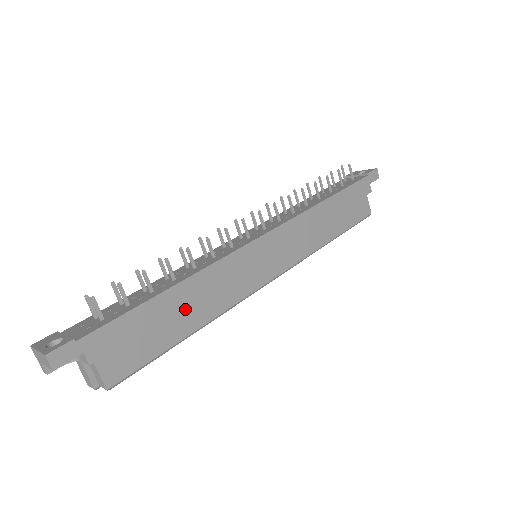
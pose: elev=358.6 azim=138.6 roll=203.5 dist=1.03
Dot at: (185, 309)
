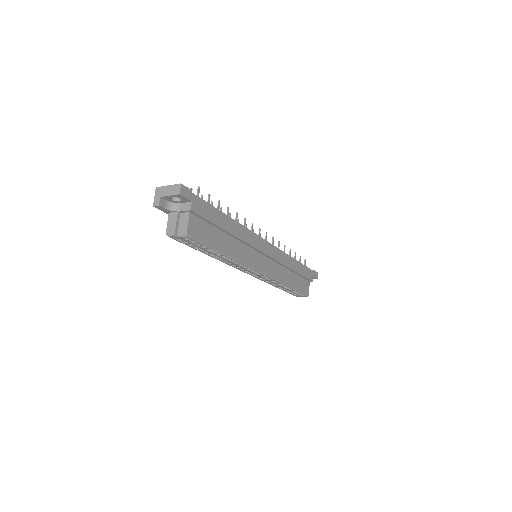
Dot at: (228, 237)
